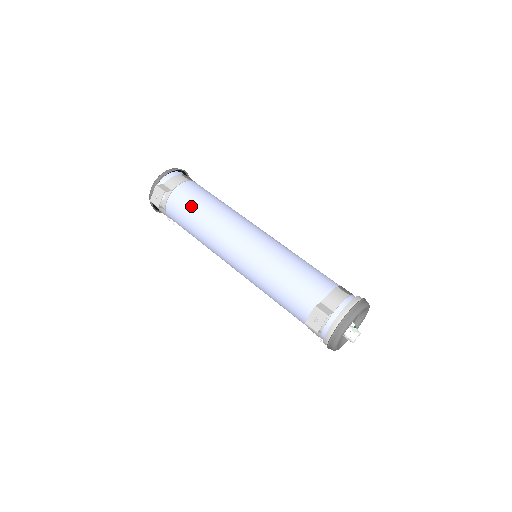
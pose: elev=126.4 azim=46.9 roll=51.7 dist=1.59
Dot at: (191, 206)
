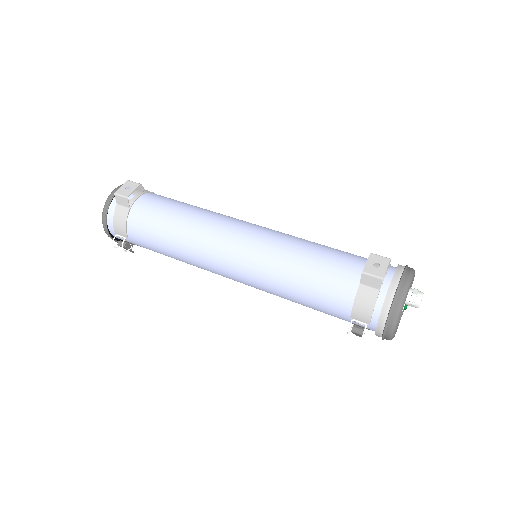
Dot at: (174, 202)
